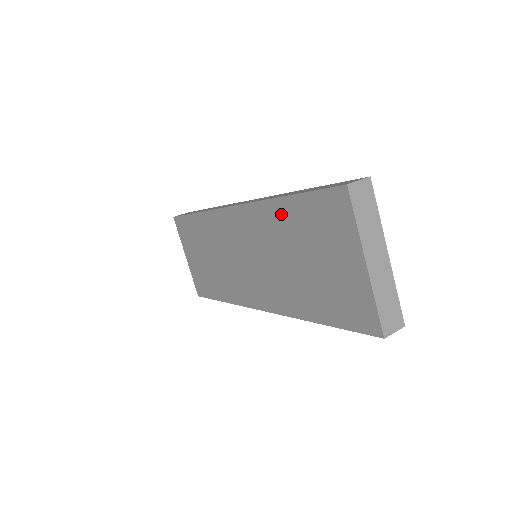
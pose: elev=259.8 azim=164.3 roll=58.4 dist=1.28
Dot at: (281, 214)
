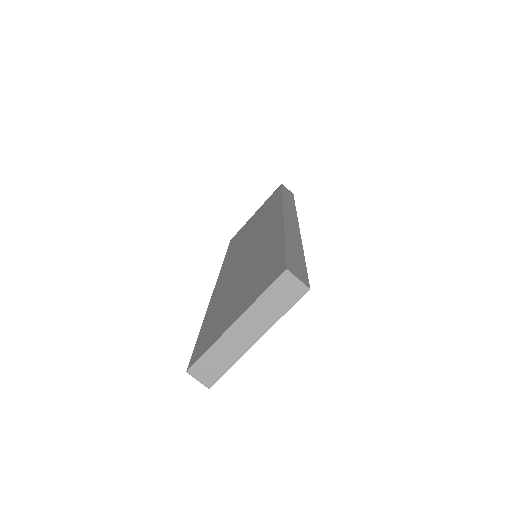
Dot at: (273, 245)
